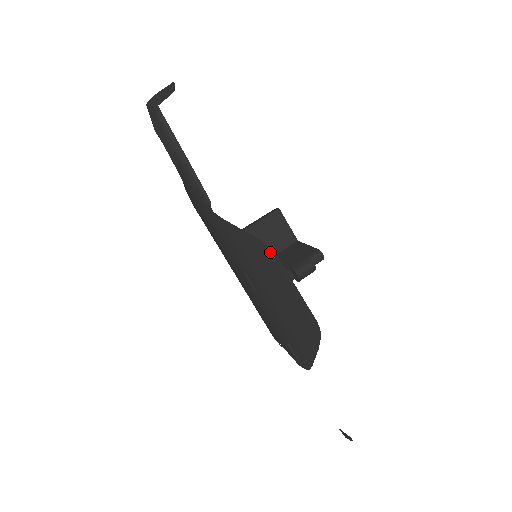
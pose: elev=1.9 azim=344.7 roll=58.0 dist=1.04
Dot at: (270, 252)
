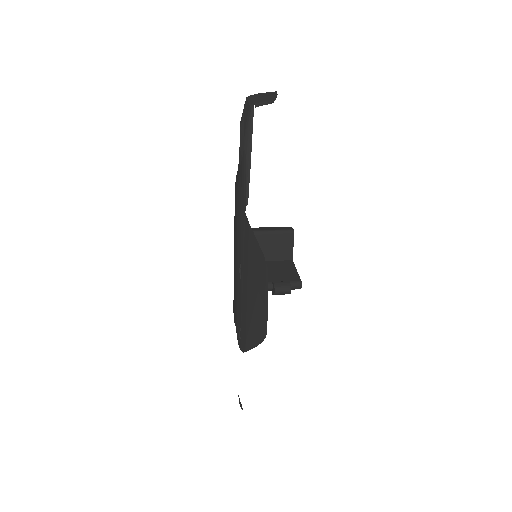
Dot at: (266, 268)
